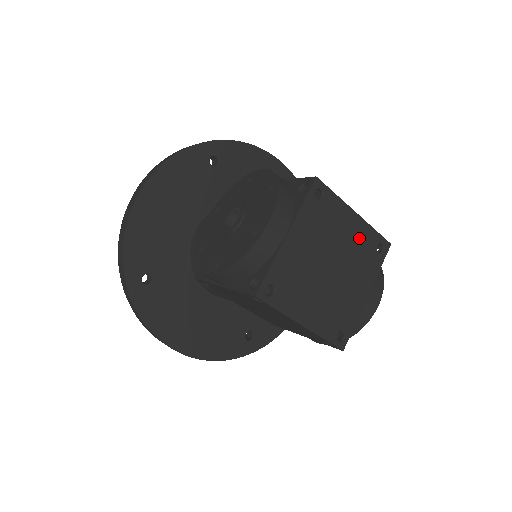
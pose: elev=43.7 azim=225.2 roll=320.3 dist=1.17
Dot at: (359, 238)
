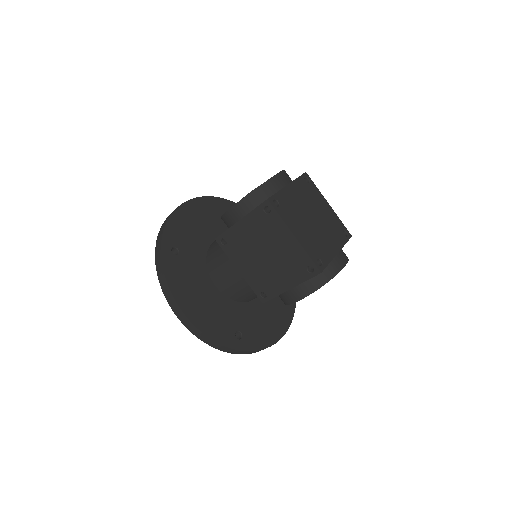
Dot at: (331, 218)
